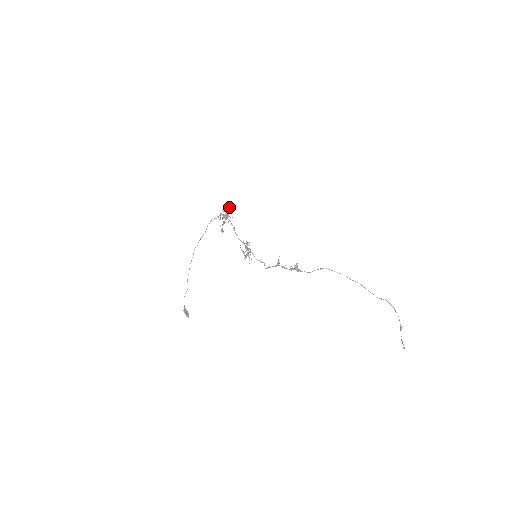
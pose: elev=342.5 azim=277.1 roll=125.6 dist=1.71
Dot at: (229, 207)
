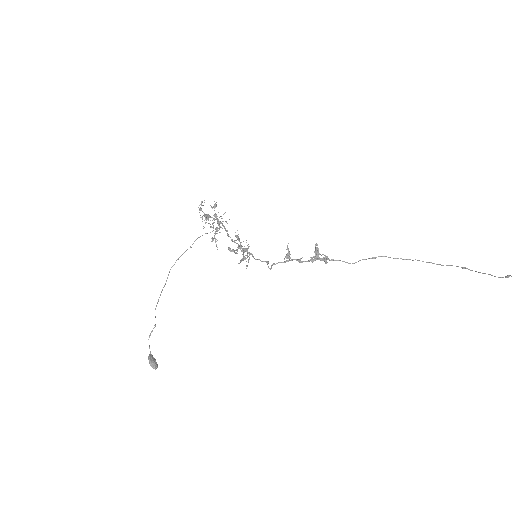
Dot at: (214, 201)
